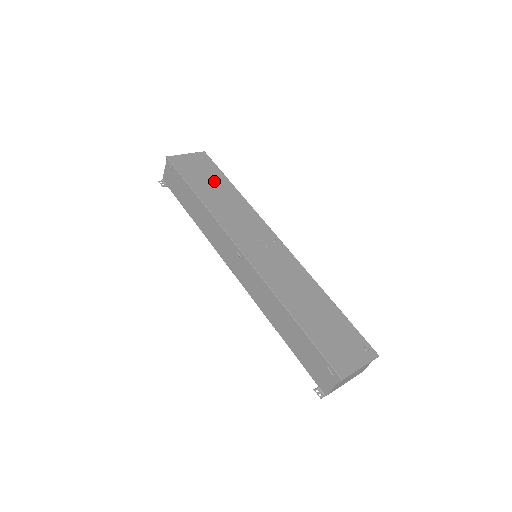
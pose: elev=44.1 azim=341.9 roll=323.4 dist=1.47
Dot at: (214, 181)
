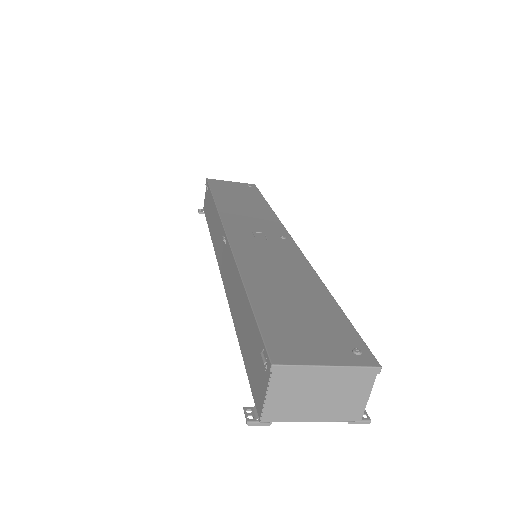
Dot at: (245, 196)
